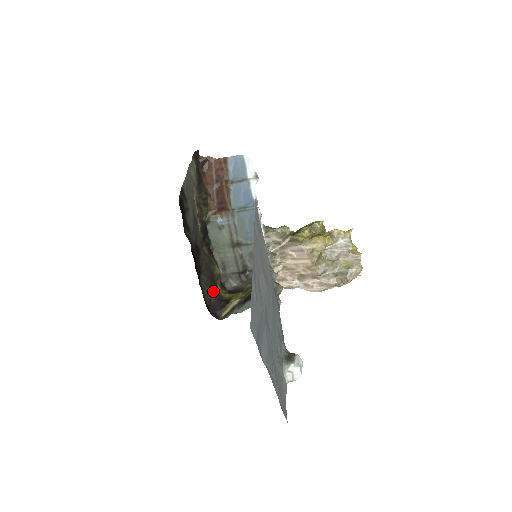
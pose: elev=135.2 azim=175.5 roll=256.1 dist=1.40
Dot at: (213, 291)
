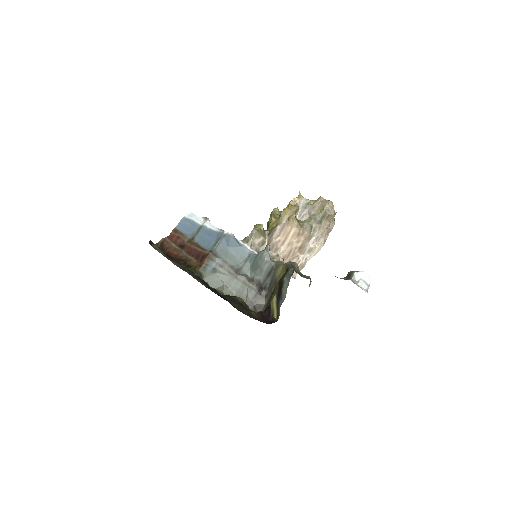
Dot at: (251, 313)
